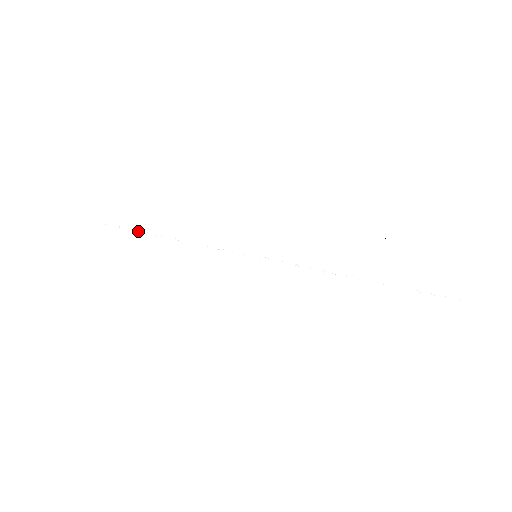
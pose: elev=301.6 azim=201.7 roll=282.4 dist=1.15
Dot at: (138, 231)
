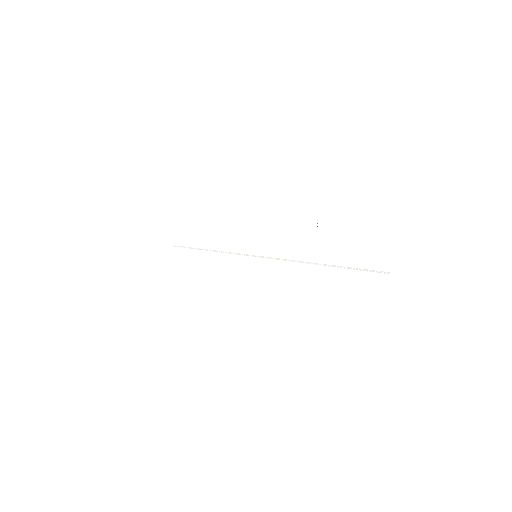
Dot at: occluded
